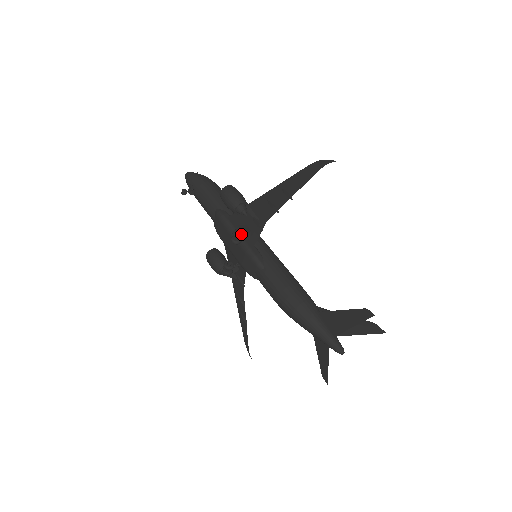
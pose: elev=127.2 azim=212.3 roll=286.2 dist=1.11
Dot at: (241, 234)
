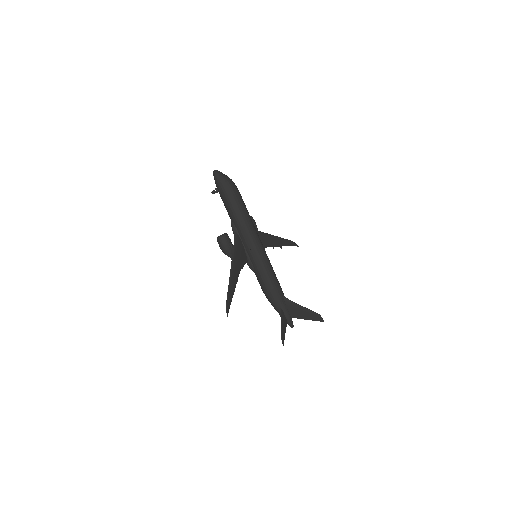
Dot at: occluded
